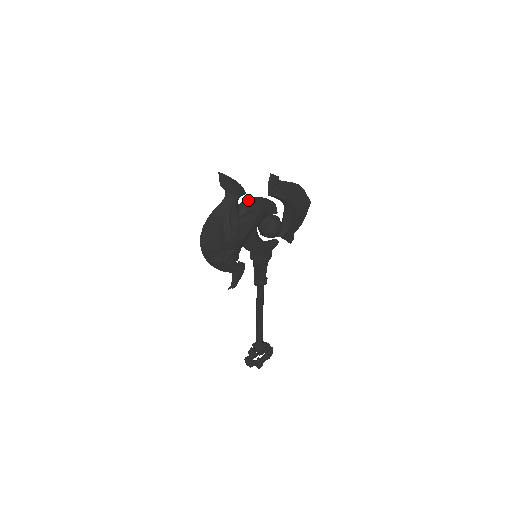
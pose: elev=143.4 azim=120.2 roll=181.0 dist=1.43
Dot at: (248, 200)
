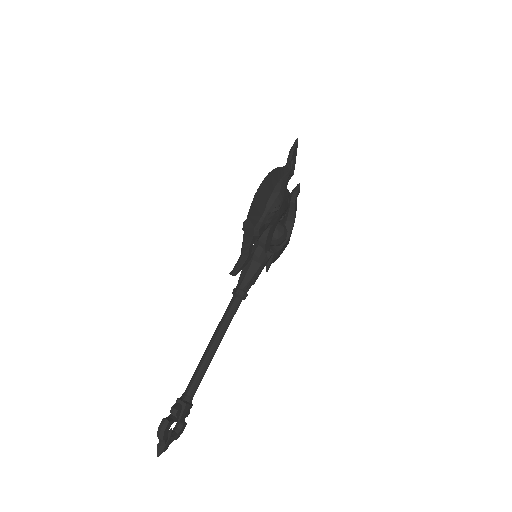
Dot at: occluded
